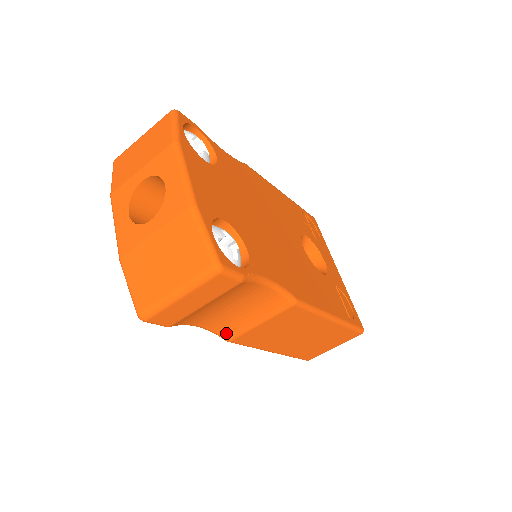
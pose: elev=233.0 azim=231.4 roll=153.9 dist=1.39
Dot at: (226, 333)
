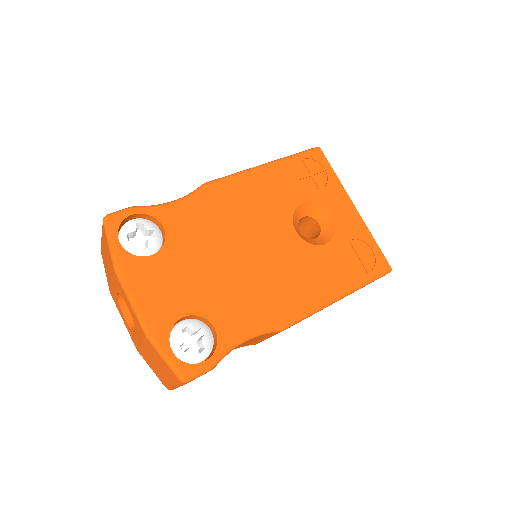
Dot at: occluded
